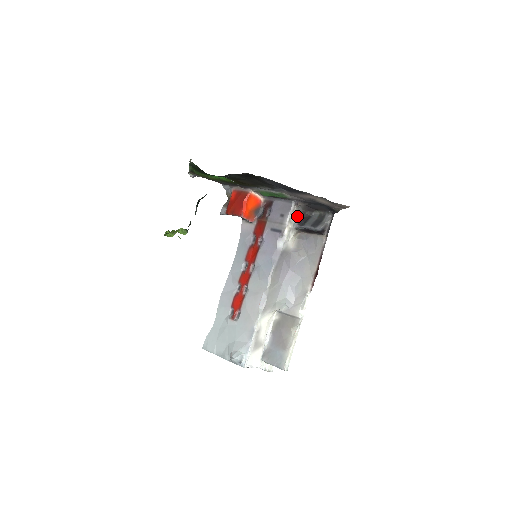
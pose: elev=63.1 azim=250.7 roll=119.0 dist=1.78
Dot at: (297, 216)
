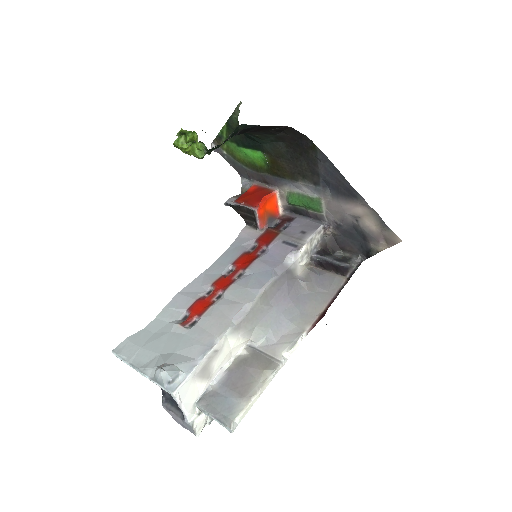
Dot at: (318, 244)
